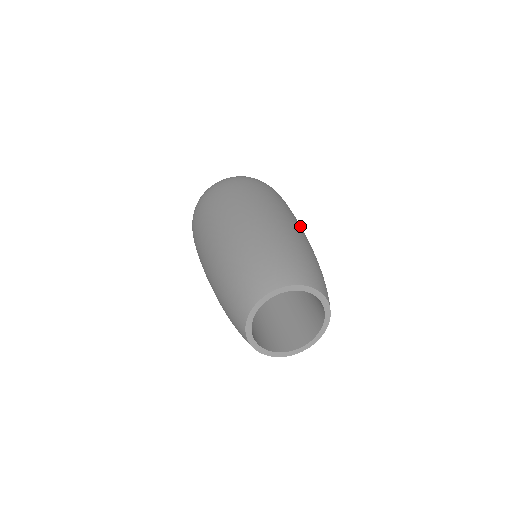
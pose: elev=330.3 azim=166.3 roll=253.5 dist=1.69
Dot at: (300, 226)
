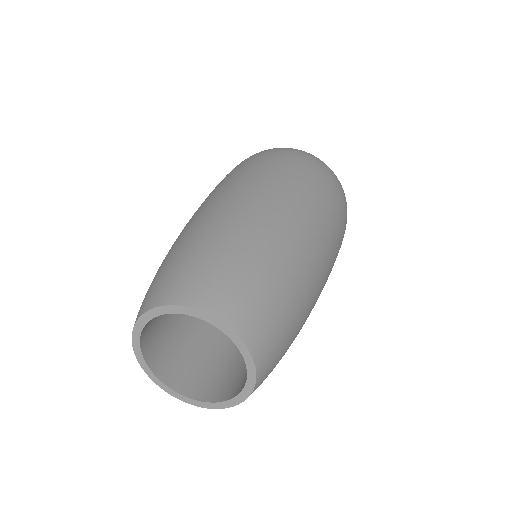
Dot at: (323, 243)
